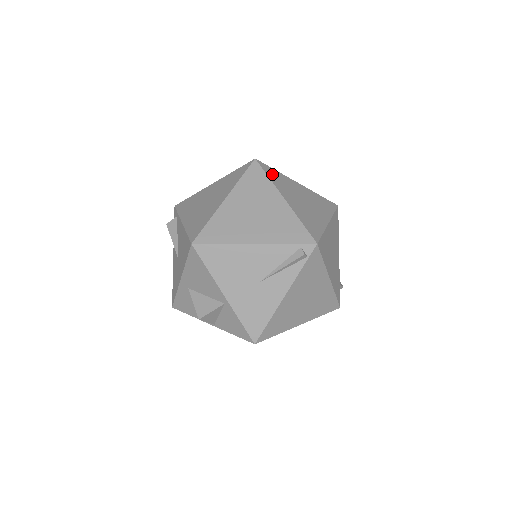
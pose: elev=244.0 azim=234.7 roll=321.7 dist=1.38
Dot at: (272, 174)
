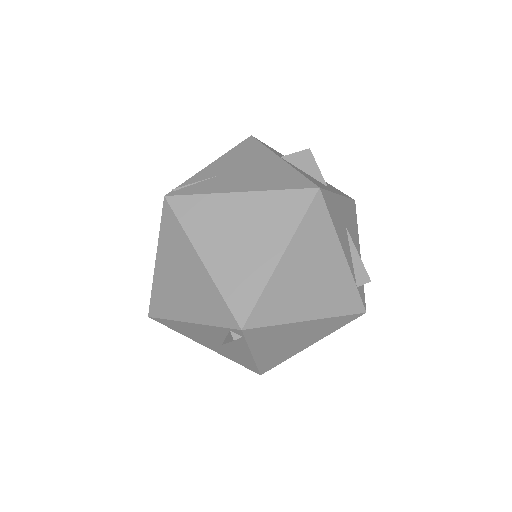
Dot at: (189, 212)
